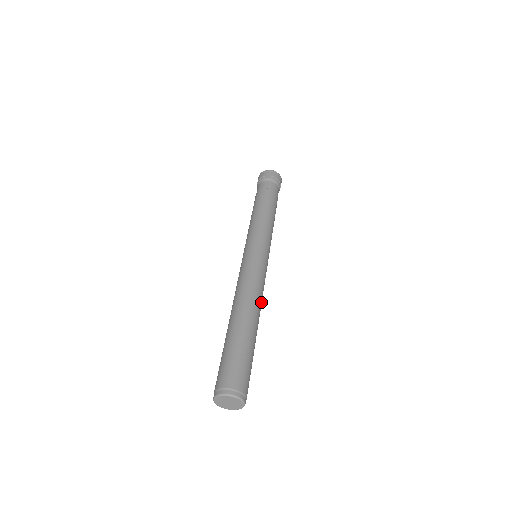
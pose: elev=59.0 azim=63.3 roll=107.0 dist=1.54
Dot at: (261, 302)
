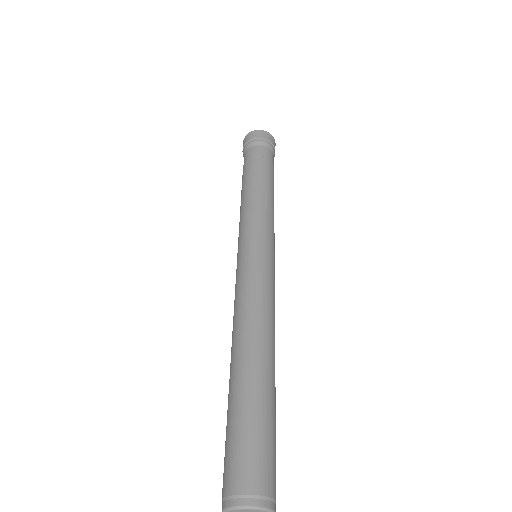
Dot at: (271, 324)
